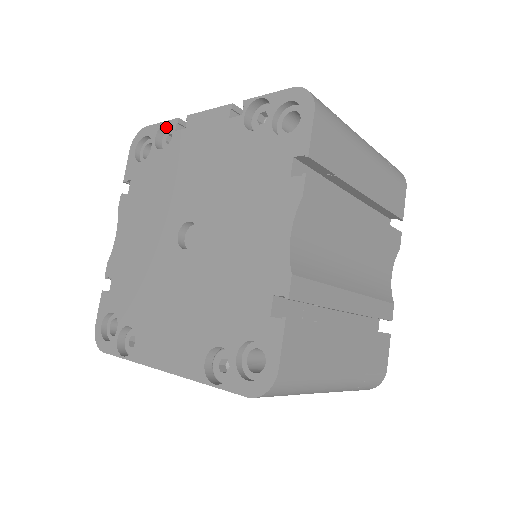
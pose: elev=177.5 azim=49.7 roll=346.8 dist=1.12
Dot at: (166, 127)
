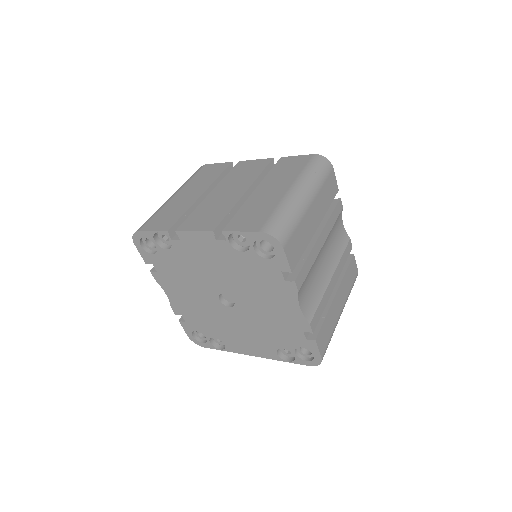
Dot at: occluded
